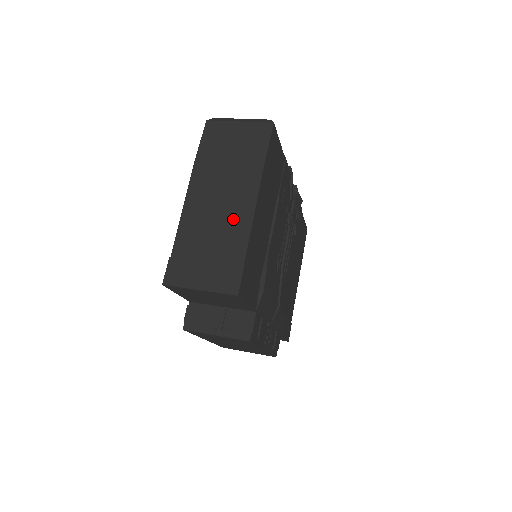
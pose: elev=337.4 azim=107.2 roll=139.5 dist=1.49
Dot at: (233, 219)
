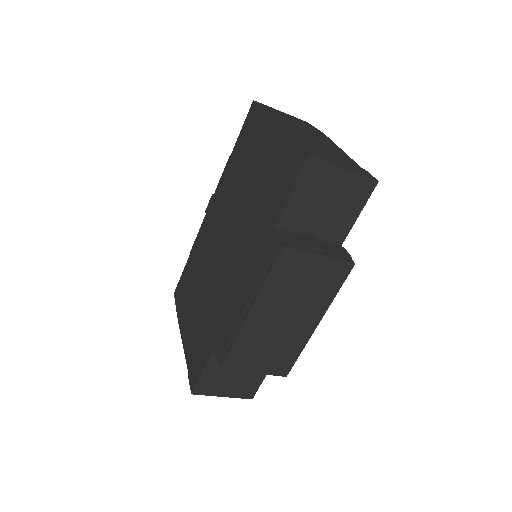
Dot at: (329, 146)
